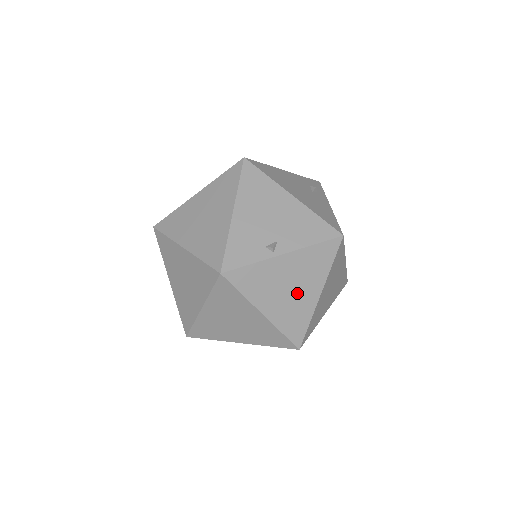
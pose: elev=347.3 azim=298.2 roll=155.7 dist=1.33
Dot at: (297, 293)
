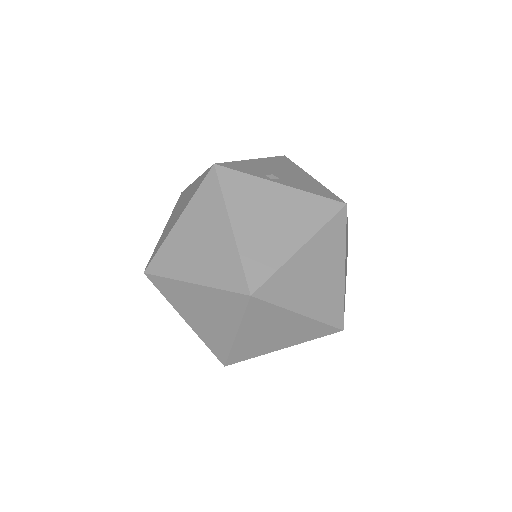
Dot at: (277, 229)
